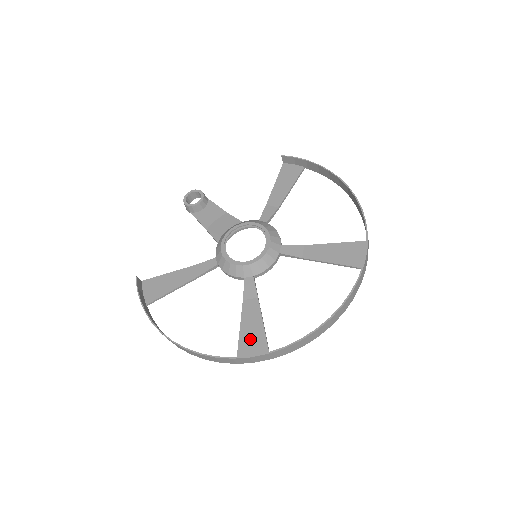
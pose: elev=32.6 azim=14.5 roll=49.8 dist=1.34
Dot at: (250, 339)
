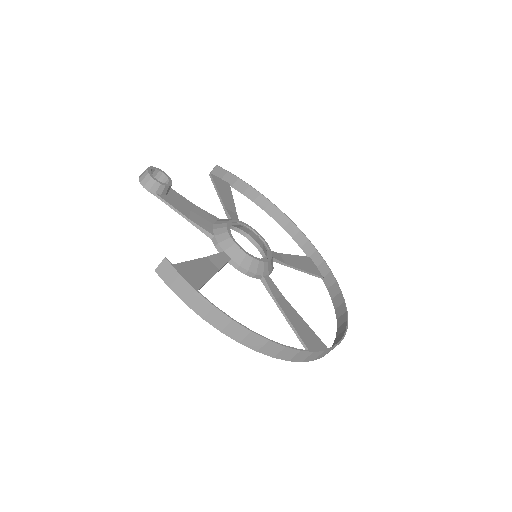
Dot at: (307, 335)
